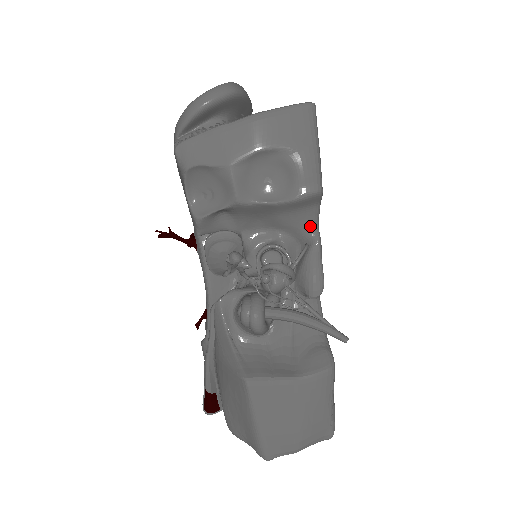
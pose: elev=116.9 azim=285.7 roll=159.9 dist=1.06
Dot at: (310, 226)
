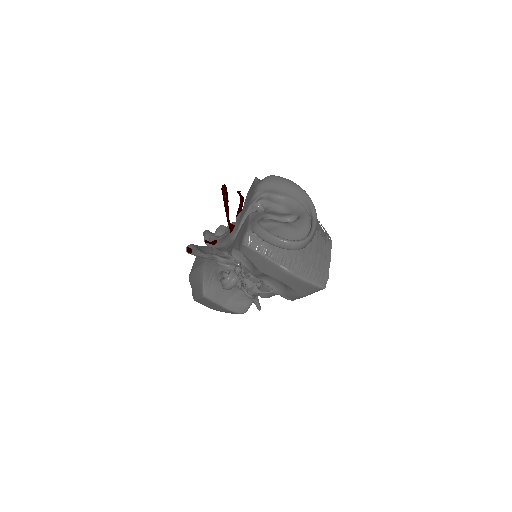
Dot at: occluded
